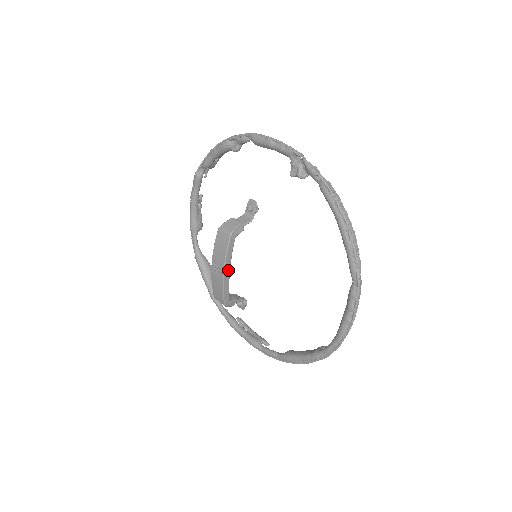
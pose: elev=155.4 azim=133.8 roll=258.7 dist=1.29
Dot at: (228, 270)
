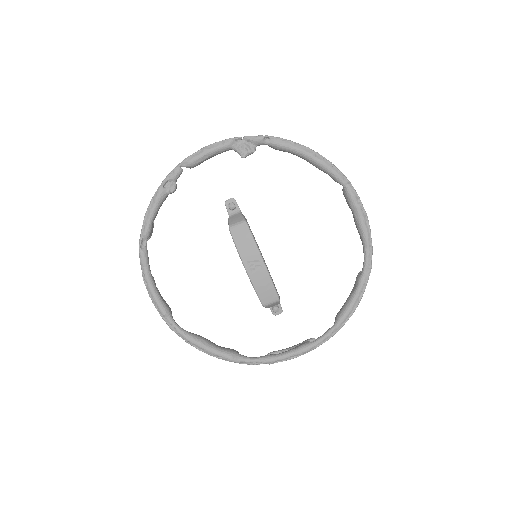
Dot at: (262, 258)
